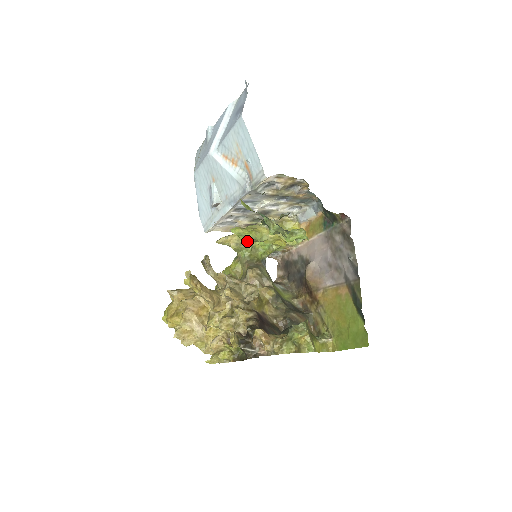
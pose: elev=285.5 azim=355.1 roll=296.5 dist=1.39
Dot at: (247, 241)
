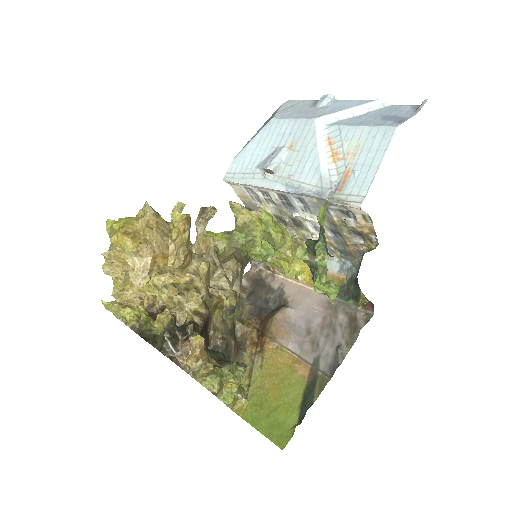
Dot at: (255, 230)
